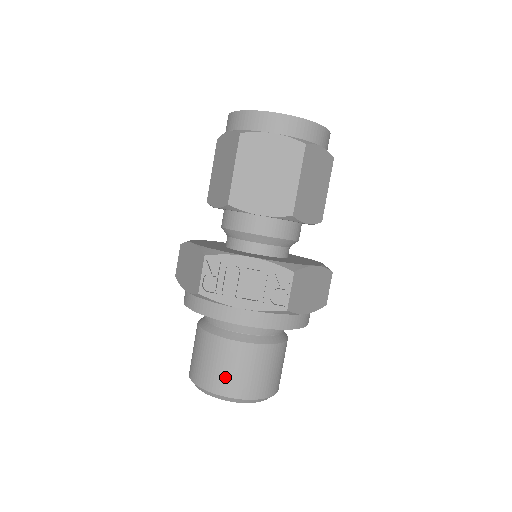
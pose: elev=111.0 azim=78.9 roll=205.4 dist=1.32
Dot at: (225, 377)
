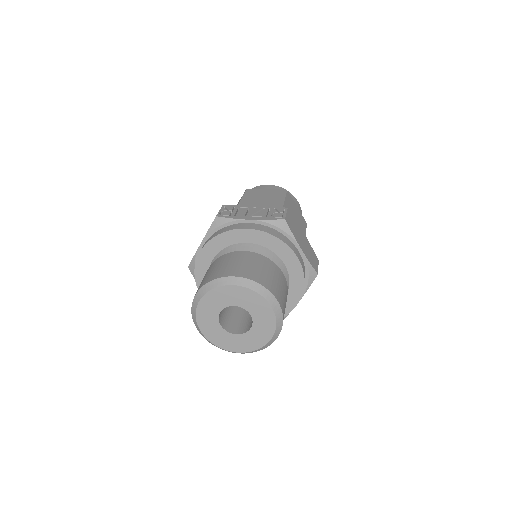
Dot at: (233, 267)
